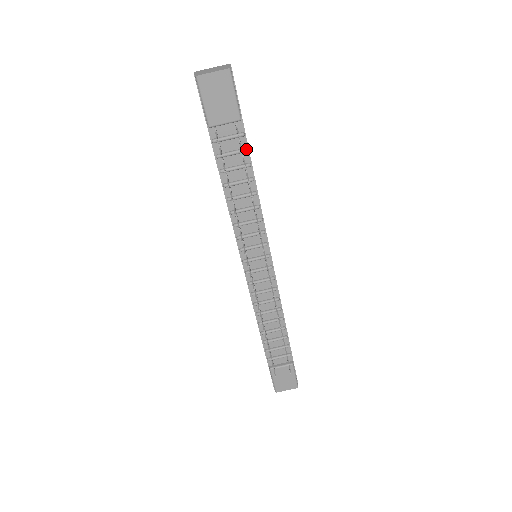
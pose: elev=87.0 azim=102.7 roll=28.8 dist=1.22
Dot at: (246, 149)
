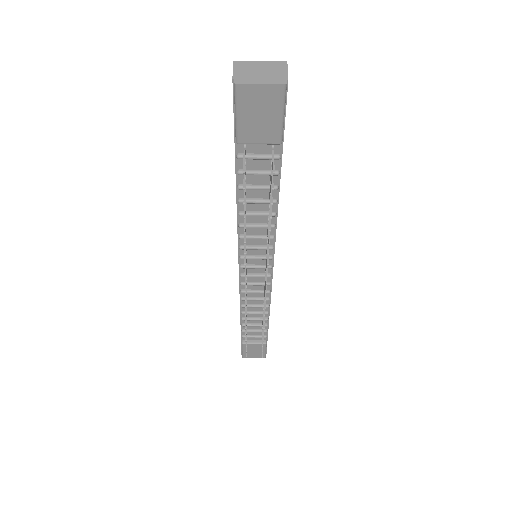
Dot at: (278, 173)
